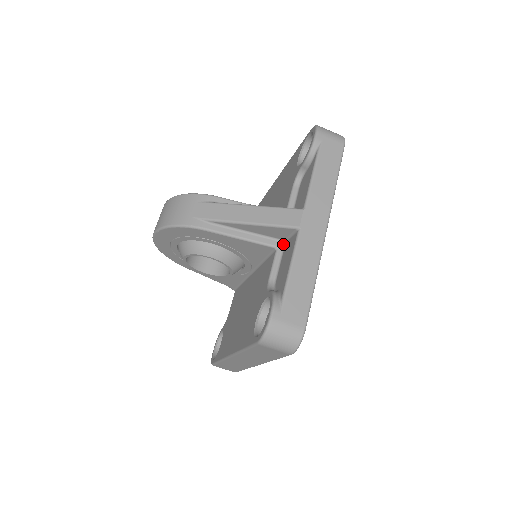
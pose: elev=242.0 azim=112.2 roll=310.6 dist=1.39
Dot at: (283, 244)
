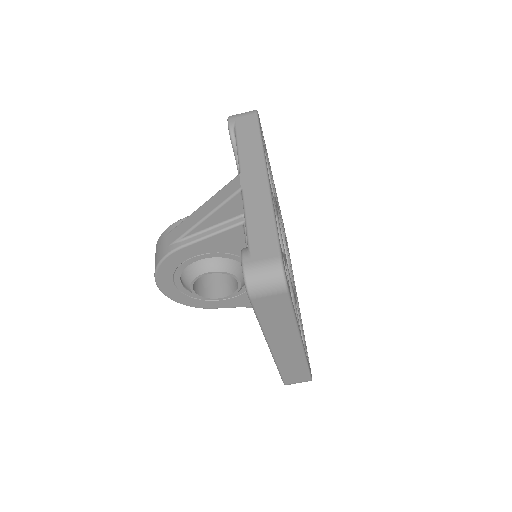
Dot at: occluded
